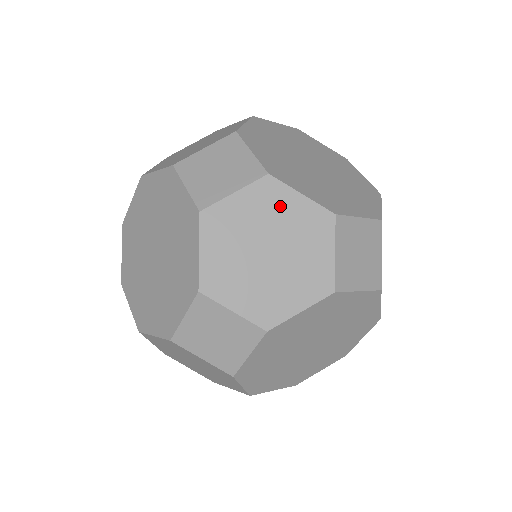
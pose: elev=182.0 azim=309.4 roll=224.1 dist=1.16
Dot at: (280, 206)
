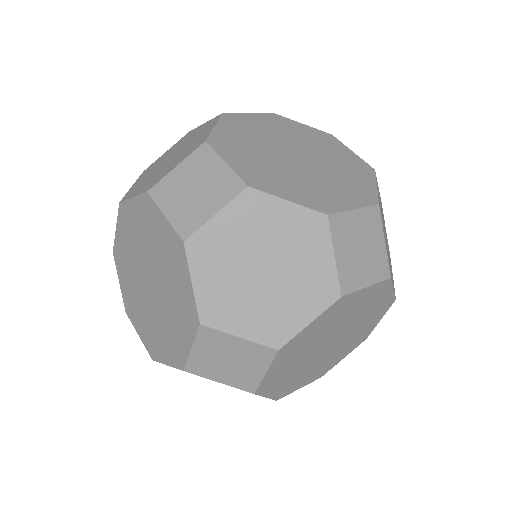
Dot at: (267, 218)
